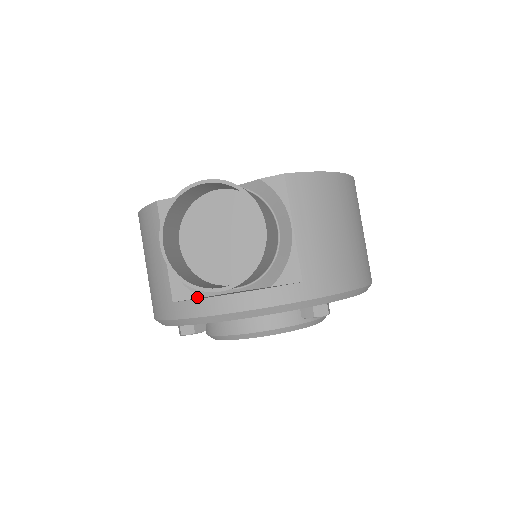
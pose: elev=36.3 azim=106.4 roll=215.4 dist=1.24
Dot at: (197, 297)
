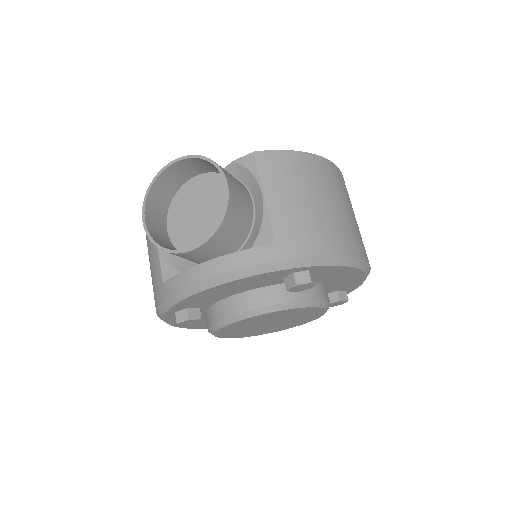
Dot at: occluded
